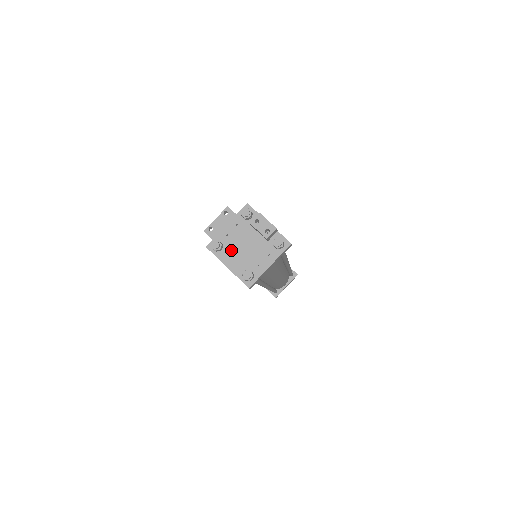
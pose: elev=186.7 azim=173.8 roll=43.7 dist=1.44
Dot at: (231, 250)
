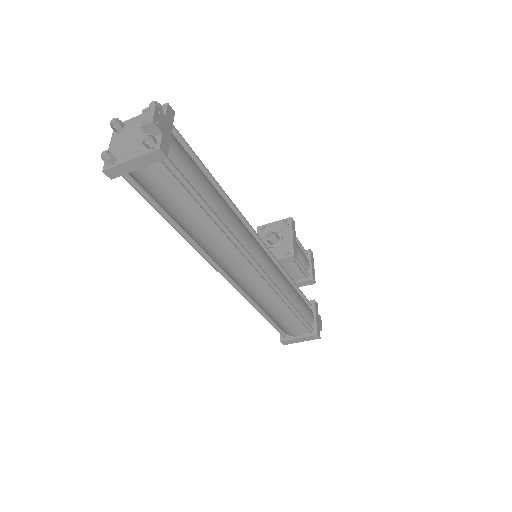
Dot at: (124, 135)
